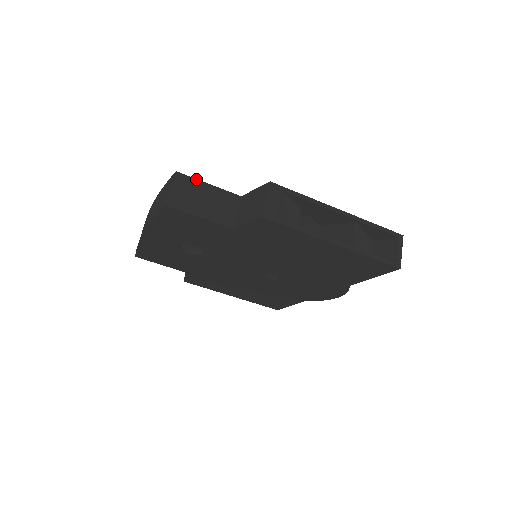
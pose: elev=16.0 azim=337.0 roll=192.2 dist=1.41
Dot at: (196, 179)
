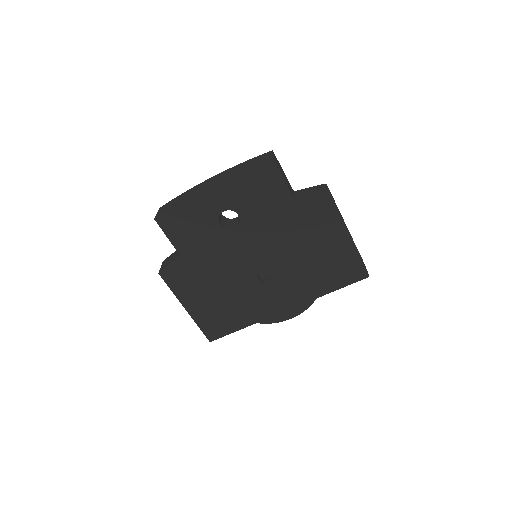
Dot at: (279, 163)
